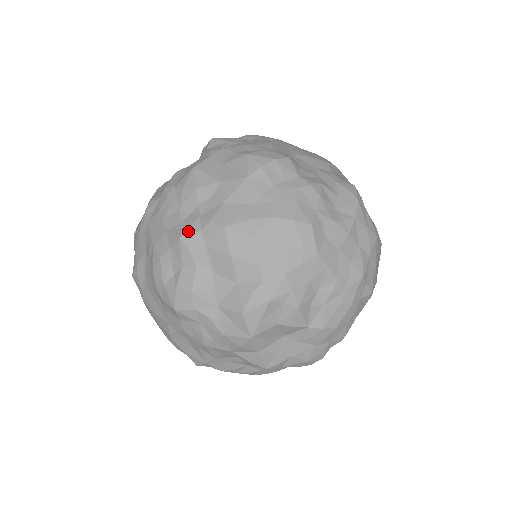
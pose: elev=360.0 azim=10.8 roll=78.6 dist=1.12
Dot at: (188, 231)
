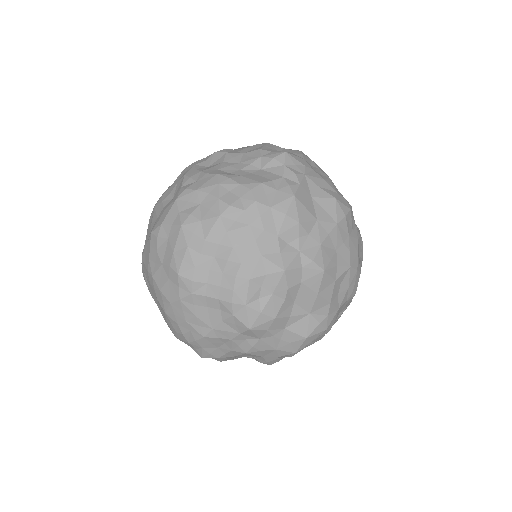
Dot at: (291, 265)
